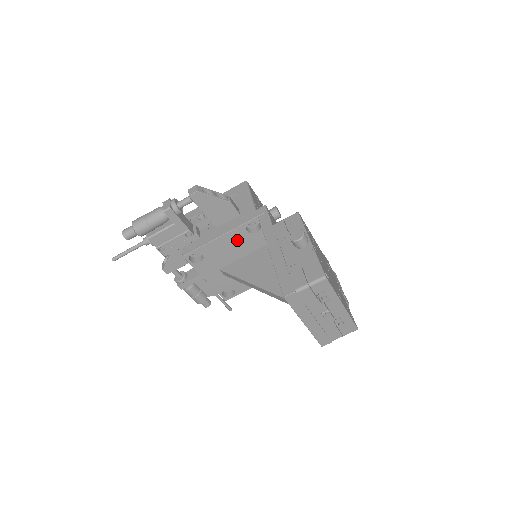
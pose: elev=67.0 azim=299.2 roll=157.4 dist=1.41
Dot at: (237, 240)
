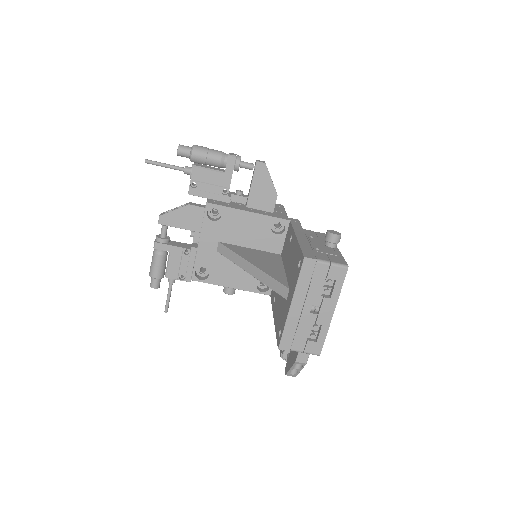
Dot at: (257, 227)
